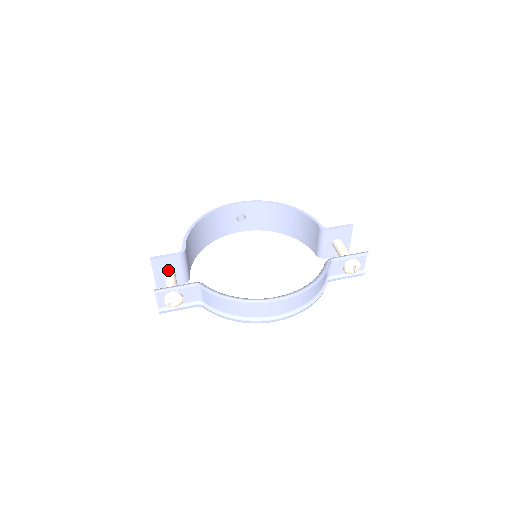
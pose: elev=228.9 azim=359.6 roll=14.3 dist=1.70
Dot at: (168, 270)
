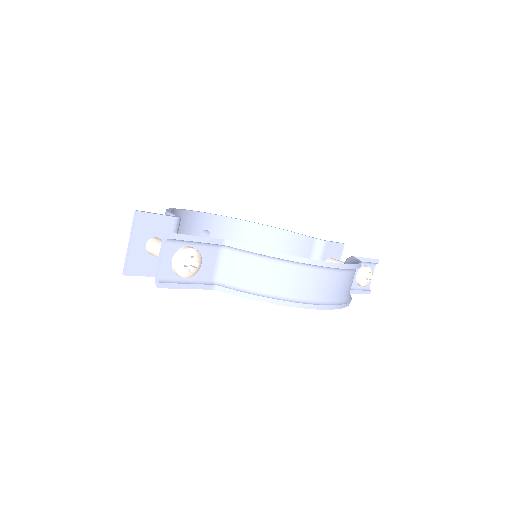
Dot at: (157, 238)
